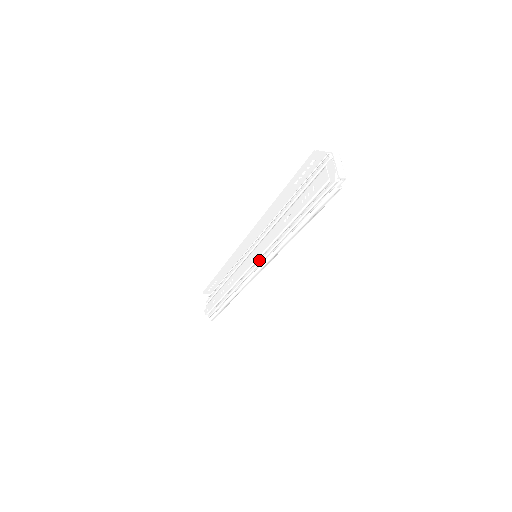
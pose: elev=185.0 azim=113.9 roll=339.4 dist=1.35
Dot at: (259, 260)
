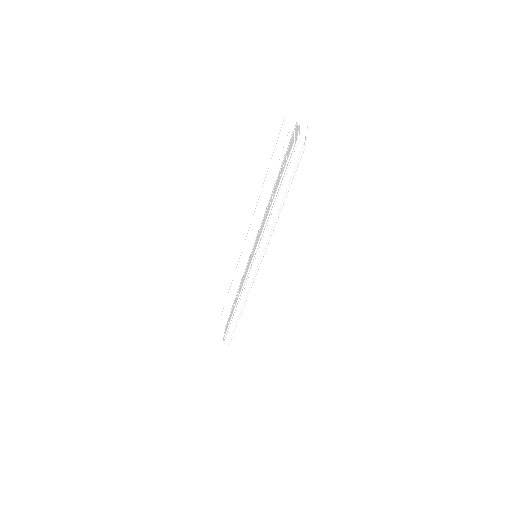
Dot at: (254, 255)
